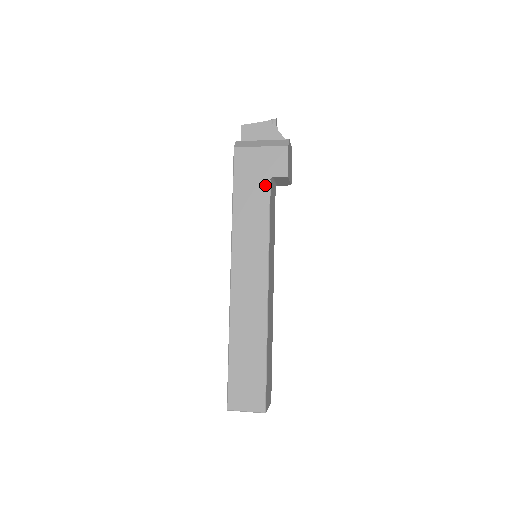
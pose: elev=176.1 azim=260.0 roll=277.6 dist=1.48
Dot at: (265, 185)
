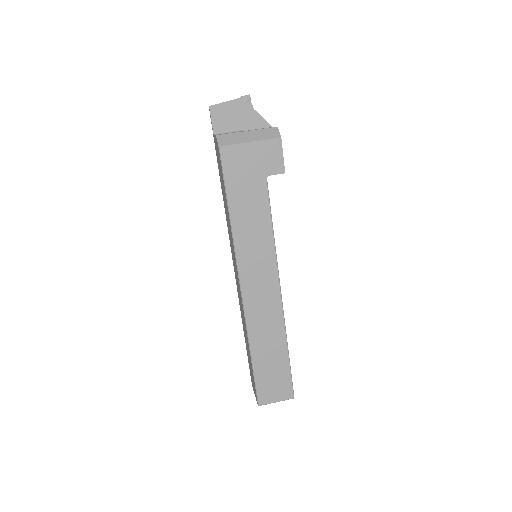
Dot at: (262, 186)
